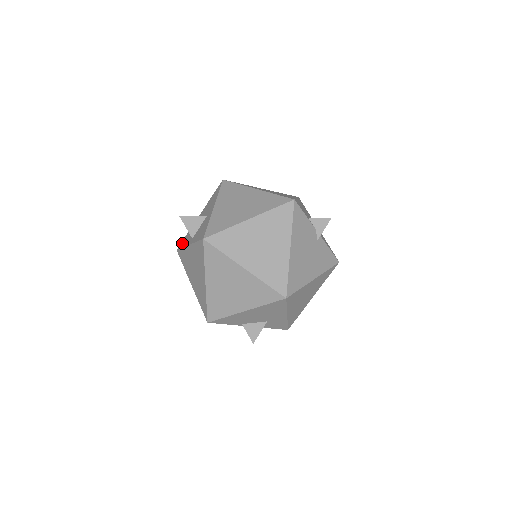
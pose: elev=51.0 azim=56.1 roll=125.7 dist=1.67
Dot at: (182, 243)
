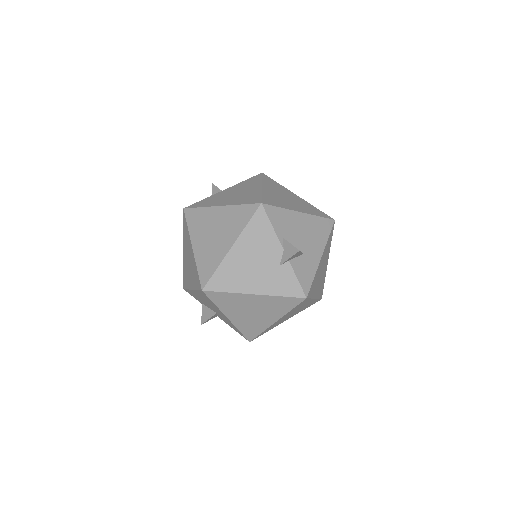
Dot at: occluded
